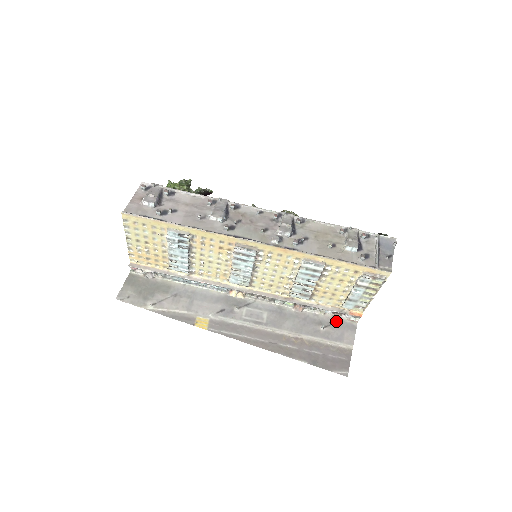
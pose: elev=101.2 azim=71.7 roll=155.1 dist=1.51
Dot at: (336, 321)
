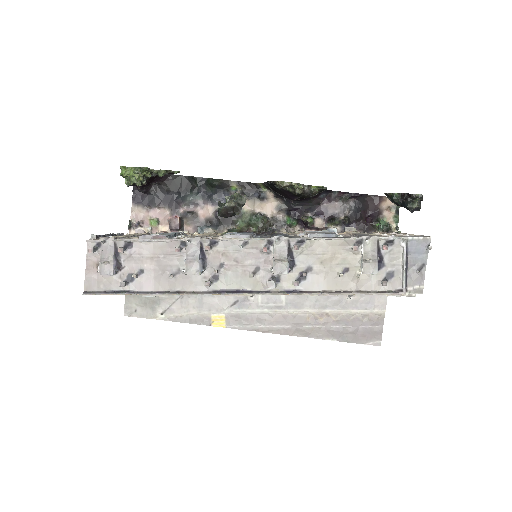
Dot at: occluded
